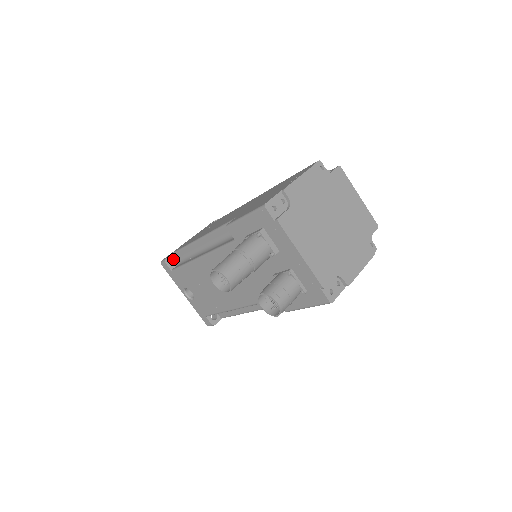
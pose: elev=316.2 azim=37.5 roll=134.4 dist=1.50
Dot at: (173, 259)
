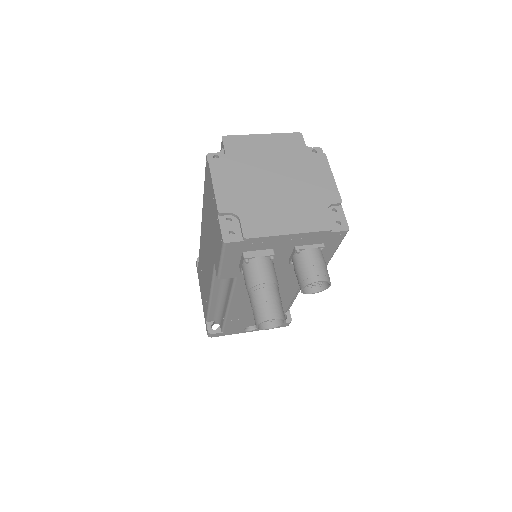
Dot at: (212, 325)
